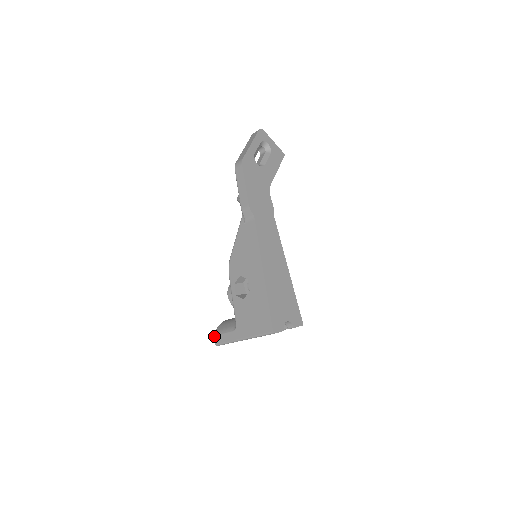
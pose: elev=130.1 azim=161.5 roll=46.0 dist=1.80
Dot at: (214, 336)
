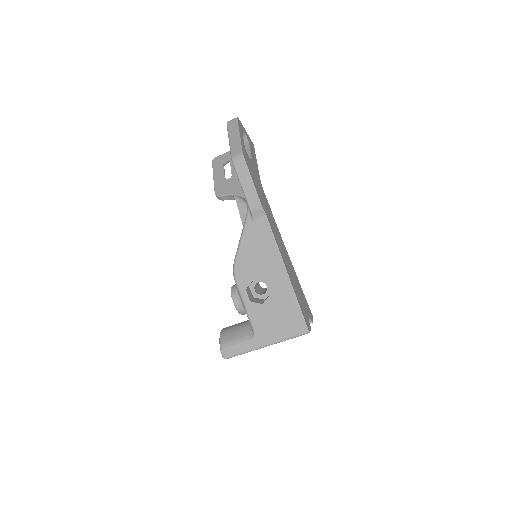
Dot at: (222, 349)
